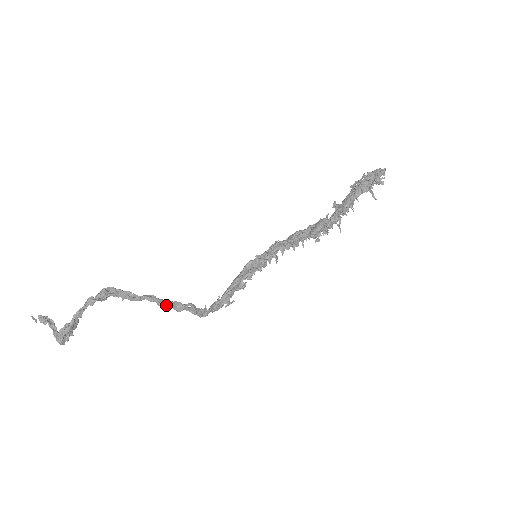
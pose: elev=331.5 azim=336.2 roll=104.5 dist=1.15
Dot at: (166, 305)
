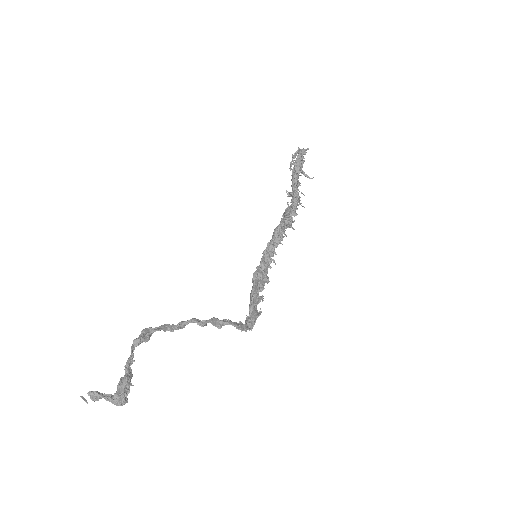
Dot at: (206, 322)
